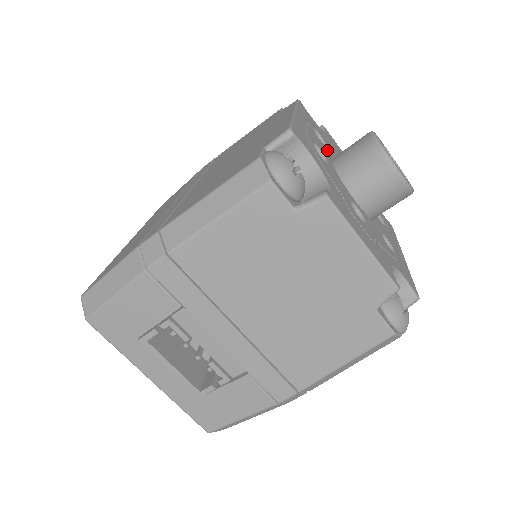
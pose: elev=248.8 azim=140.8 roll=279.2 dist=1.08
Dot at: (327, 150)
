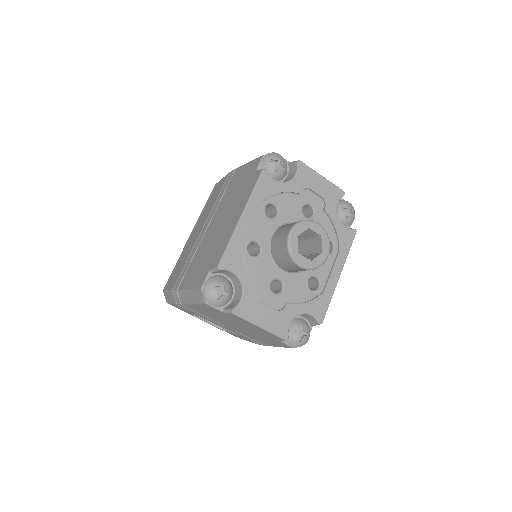
Dot at: (274, 224)
